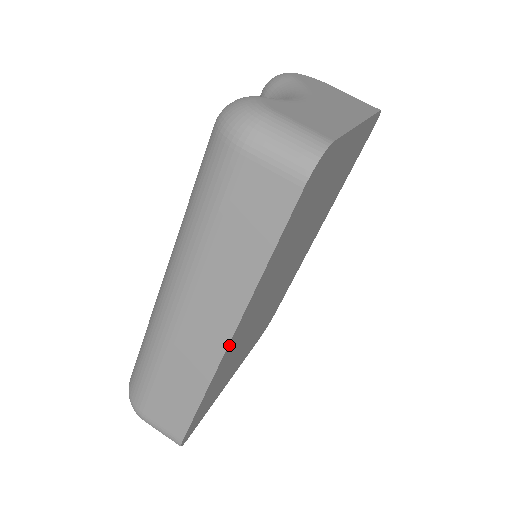
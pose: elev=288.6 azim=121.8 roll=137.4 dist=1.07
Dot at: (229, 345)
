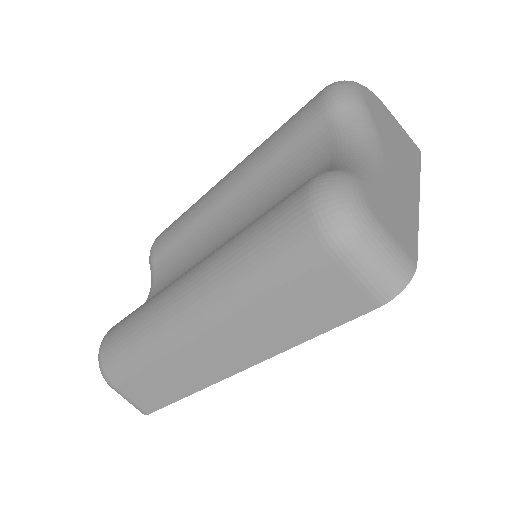
Dot at: (233, 372)
